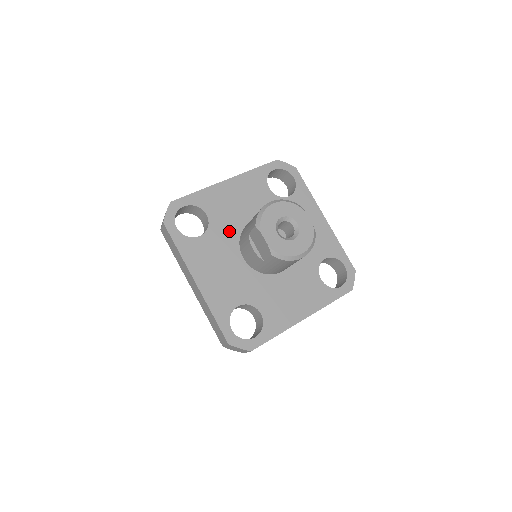
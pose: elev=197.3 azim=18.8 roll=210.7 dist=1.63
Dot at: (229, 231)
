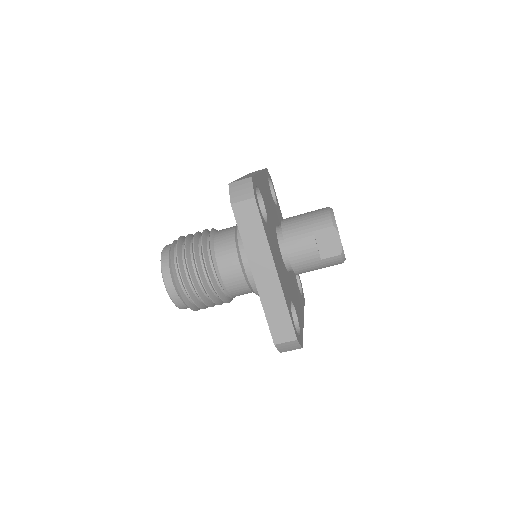
Dot at: (272, 224)
